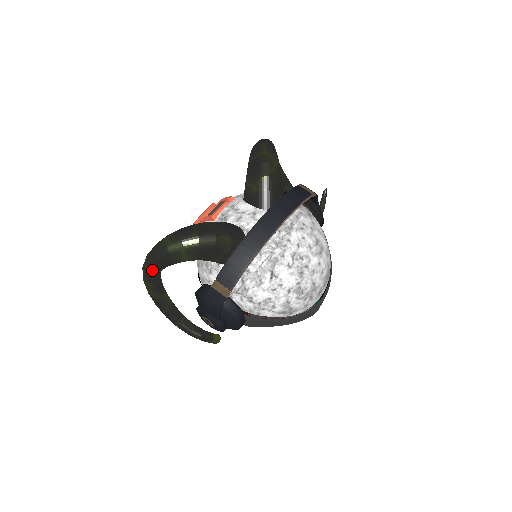
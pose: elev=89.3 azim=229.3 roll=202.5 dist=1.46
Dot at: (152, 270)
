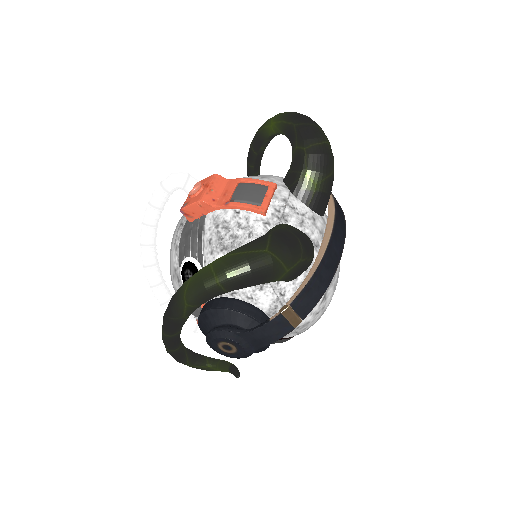
Dot at: (226, 290)
